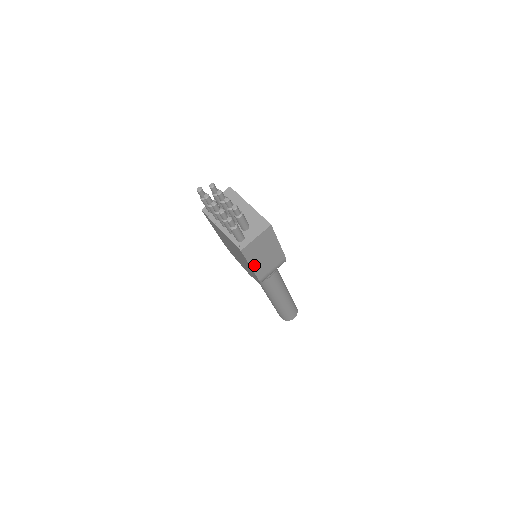
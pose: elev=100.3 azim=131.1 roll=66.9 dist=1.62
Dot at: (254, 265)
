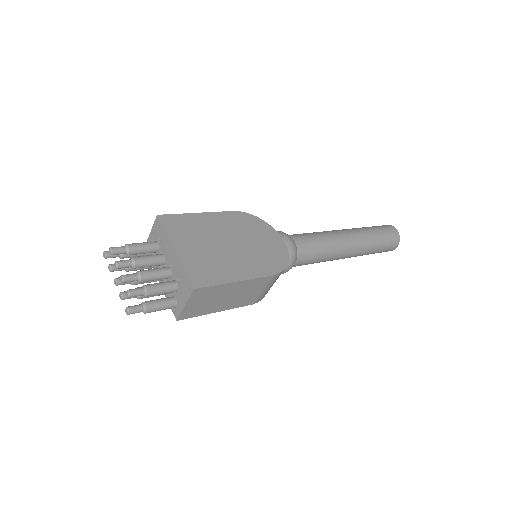
Dot at: (222, 308)
